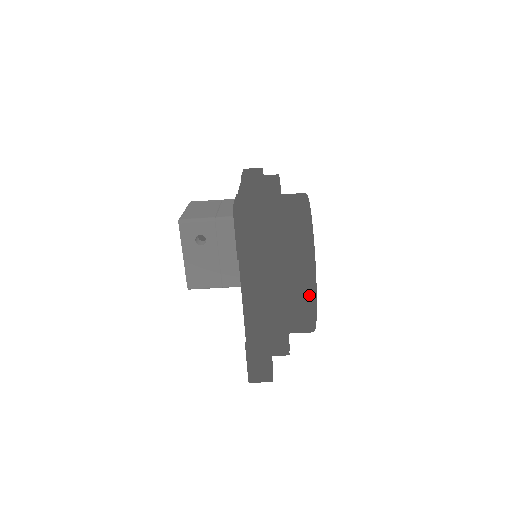
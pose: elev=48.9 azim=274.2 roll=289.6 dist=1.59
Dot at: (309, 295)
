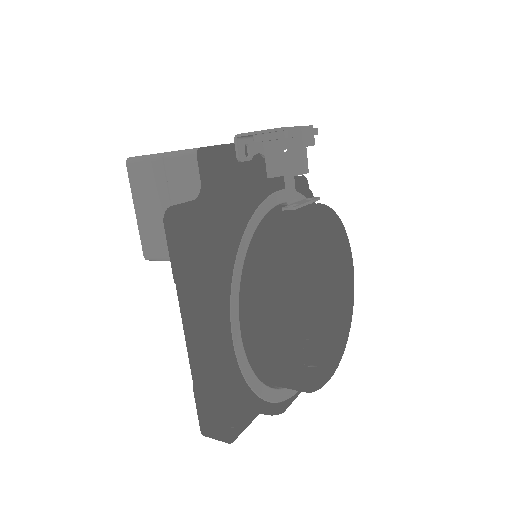
Dot at: occluded
